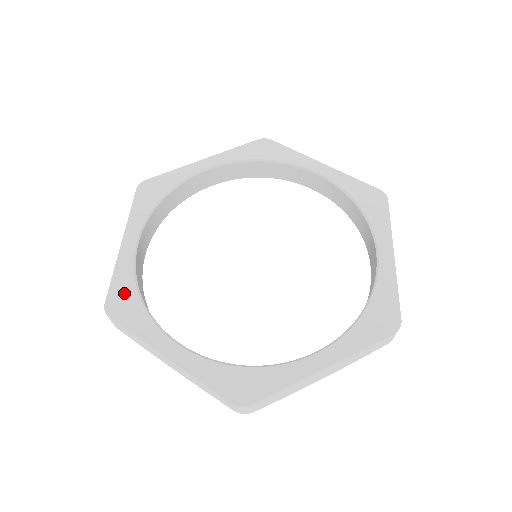
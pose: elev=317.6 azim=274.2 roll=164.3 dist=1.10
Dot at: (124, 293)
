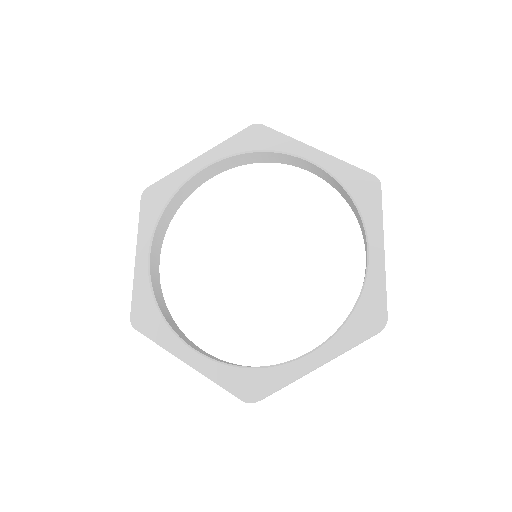
Dot at: (162, 192)
